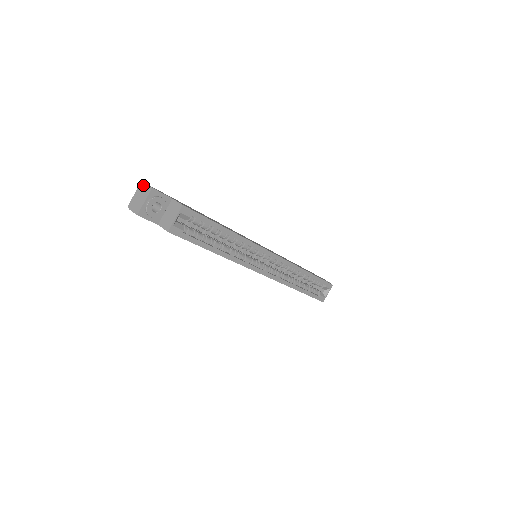
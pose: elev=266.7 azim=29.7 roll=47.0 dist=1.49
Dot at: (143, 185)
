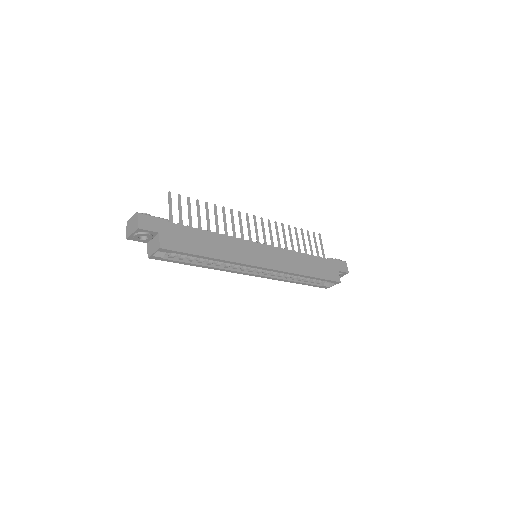
Dot at: (136, 217)
